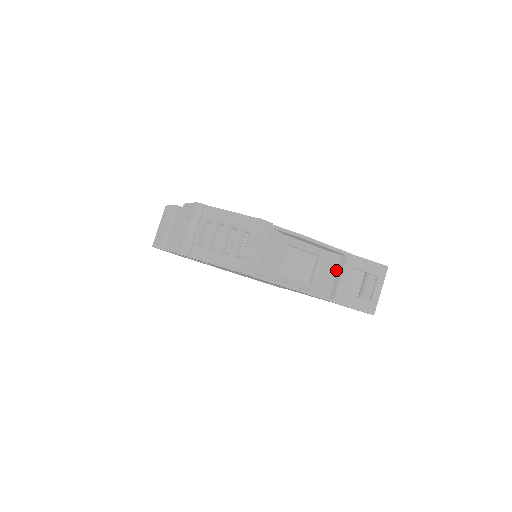
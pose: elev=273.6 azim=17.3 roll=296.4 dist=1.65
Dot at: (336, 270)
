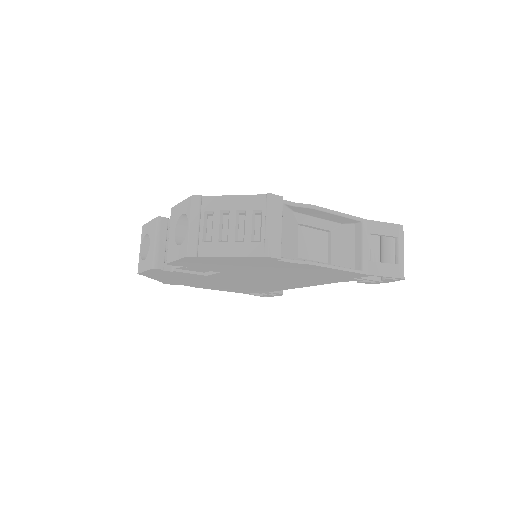
Dot at: (353, 241)
